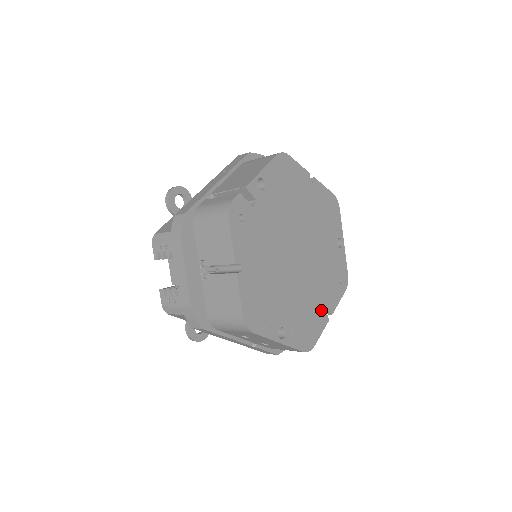
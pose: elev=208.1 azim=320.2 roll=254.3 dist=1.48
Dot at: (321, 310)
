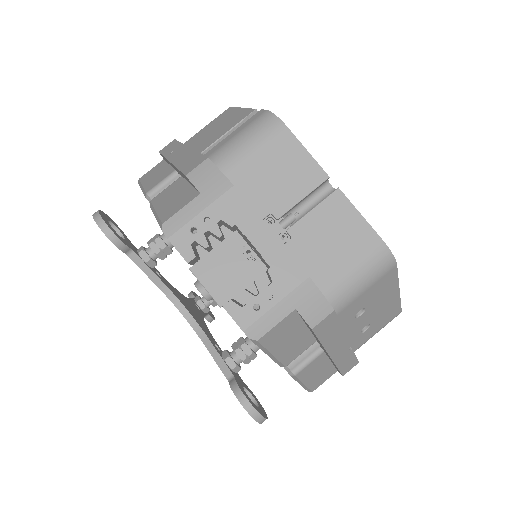
Dot at: occluded
